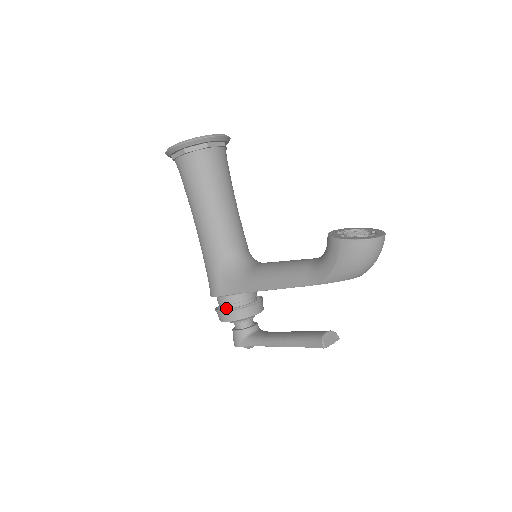
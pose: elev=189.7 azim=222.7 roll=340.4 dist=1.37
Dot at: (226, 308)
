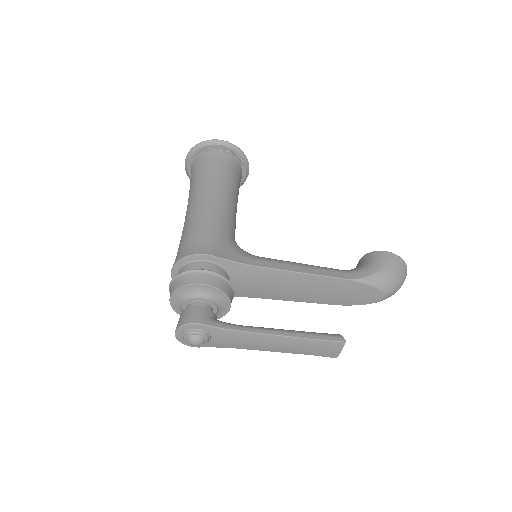
Dot at: occluded
